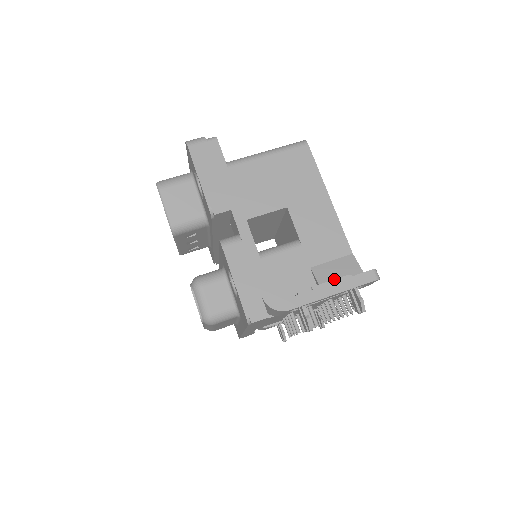
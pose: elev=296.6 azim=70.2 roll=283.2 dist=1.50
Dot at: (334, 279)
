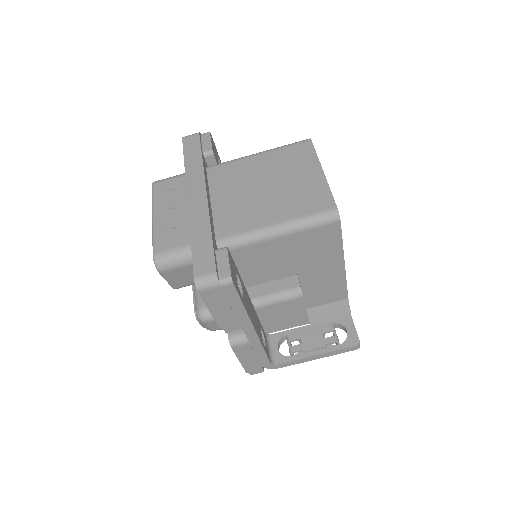
Dot at: (323, 347)
